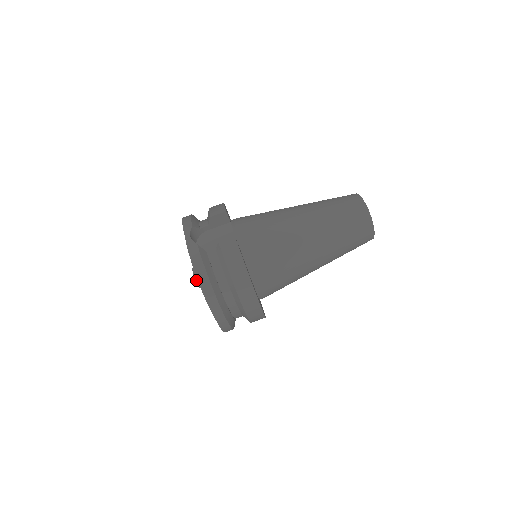
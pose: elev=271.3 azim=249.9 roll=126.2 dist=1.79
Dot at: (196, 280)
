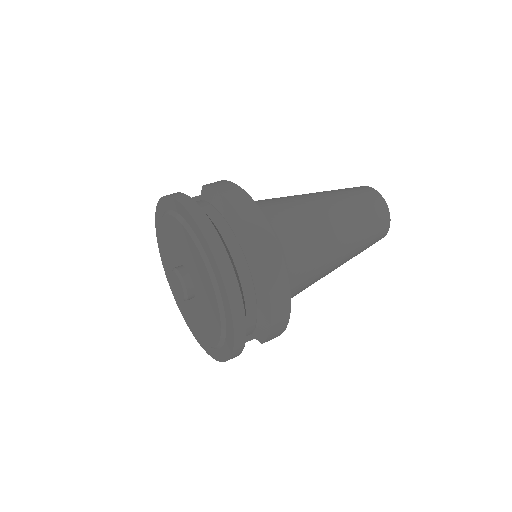
Dot at: (178, 273)
